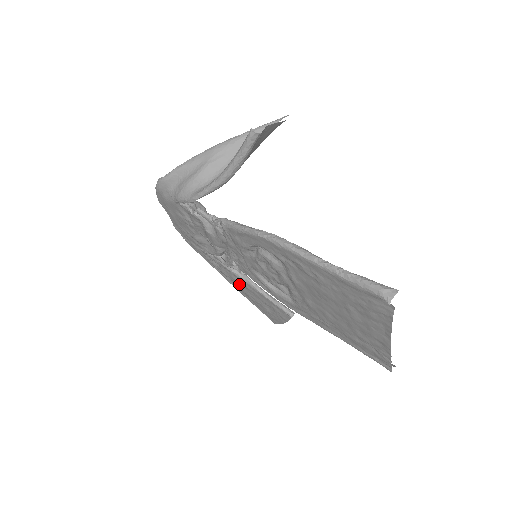
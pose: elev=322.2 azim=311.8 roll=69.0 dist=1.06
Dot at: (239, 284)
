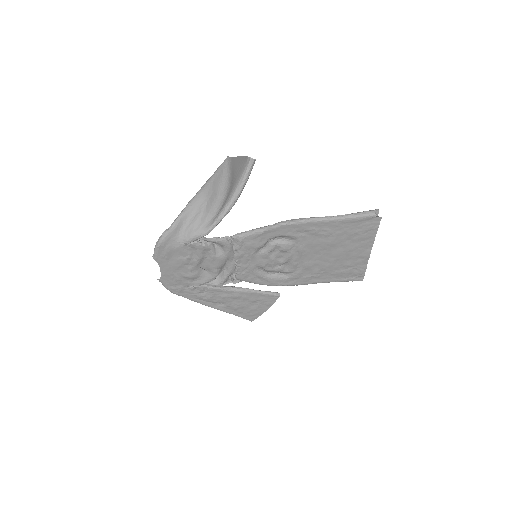
Dot at: (227, 299)
